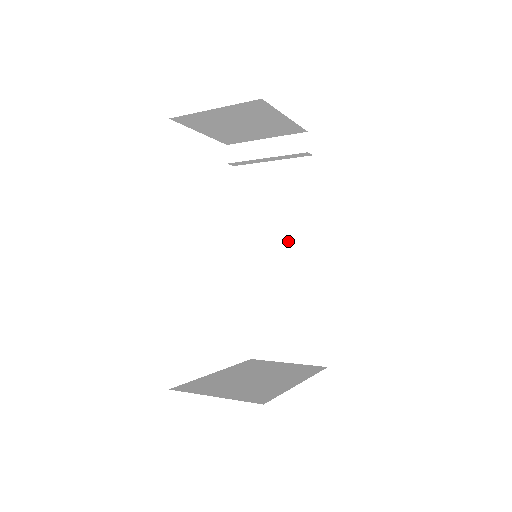
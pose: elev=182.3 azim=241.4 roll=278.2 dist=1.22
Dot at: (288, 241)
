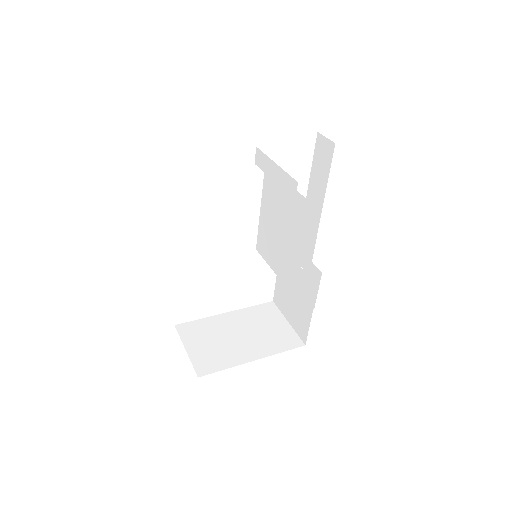
Dot at: (283, 255)
